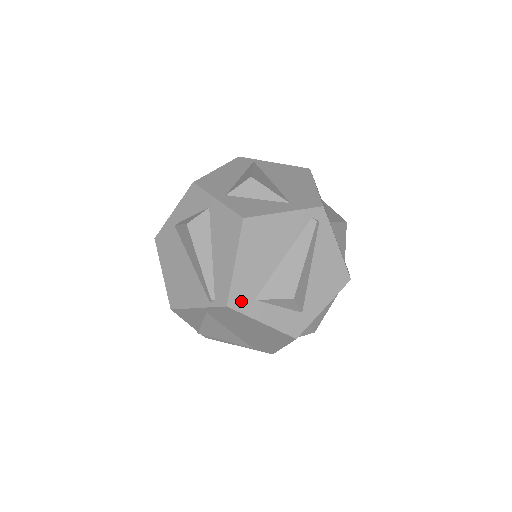
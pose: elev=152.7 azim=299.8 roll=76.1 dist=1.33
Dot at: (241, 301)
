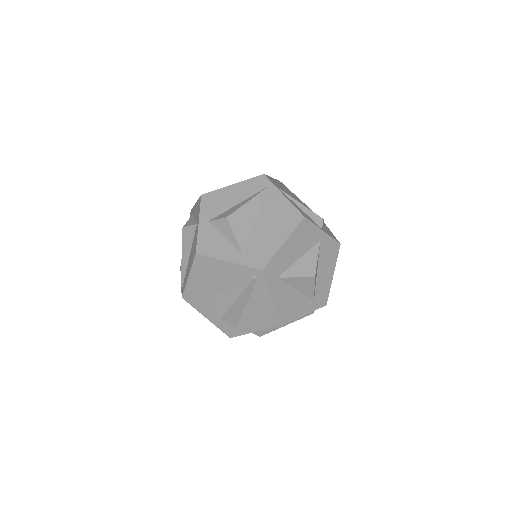
Dot at: (192, 299)
